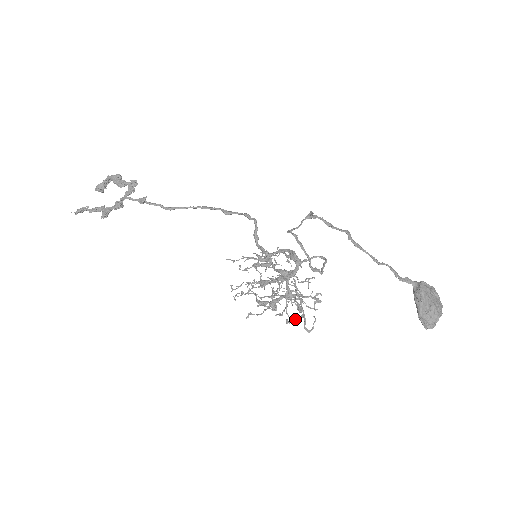
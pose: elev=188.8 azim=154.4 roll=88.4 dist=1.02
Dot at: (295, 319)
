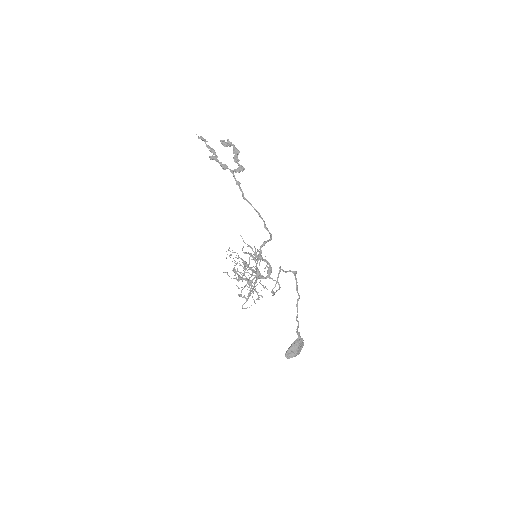
Dot at: (243, 297)
